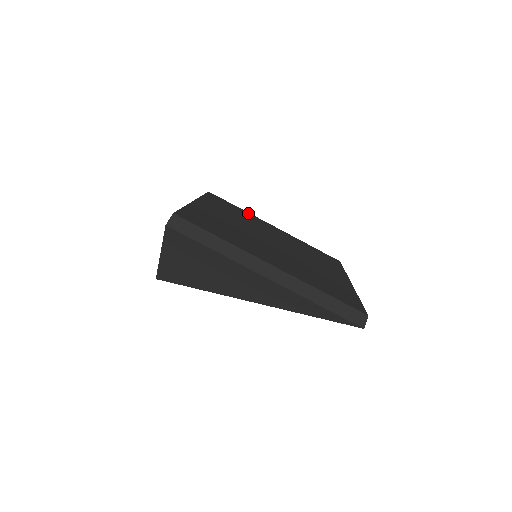
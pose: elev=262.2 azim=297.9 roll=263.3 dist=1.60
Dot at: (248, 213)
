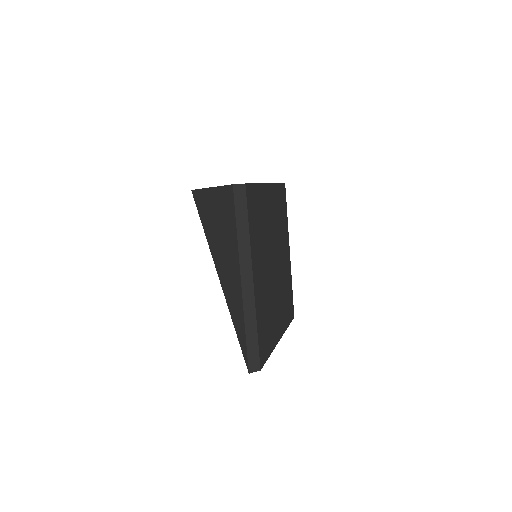
Dot at: (287, 225)
